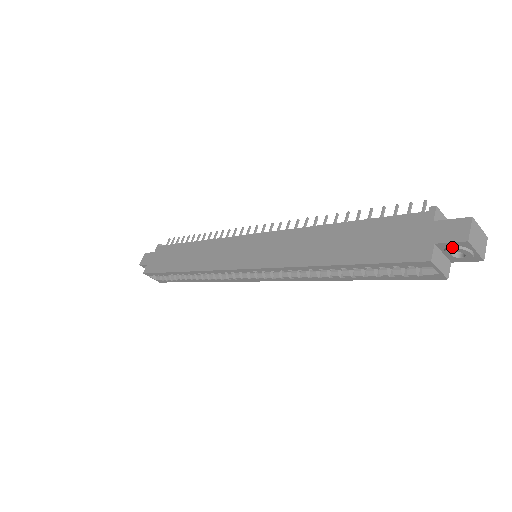
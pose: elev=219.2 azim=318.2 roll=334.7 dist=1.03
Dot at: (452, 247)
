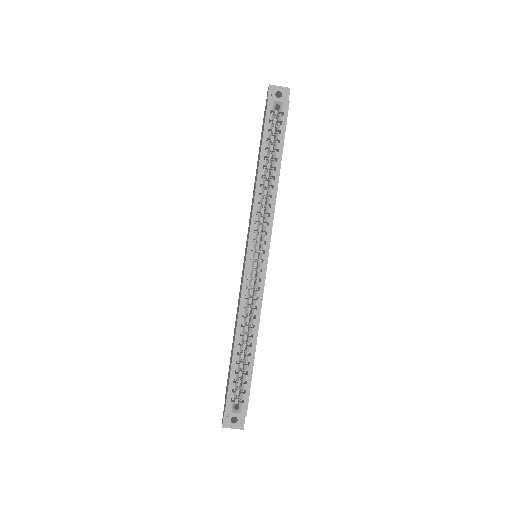
Dot at: (271, 94)
